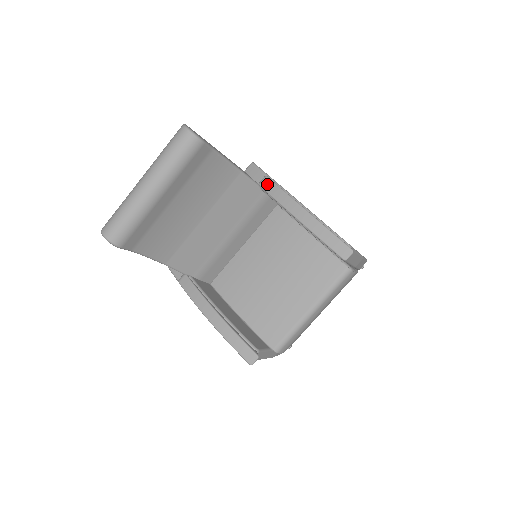
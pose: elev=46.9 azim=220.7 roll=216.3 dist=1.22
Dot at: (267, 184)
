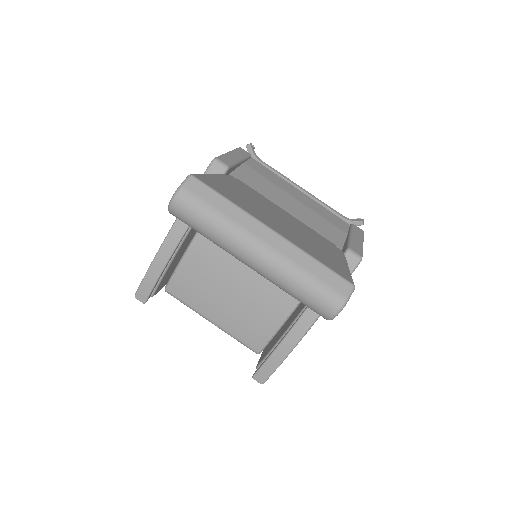
Dot at: occluded
